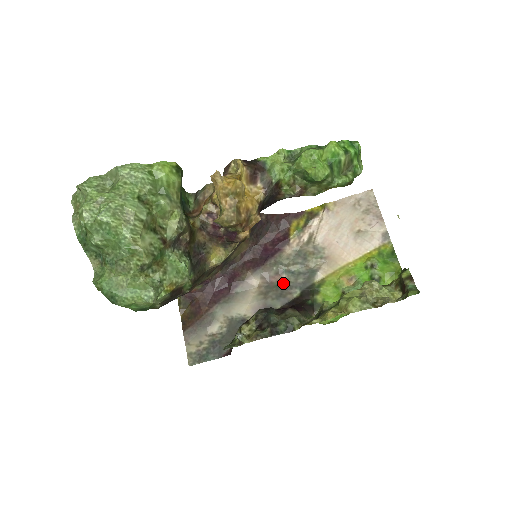
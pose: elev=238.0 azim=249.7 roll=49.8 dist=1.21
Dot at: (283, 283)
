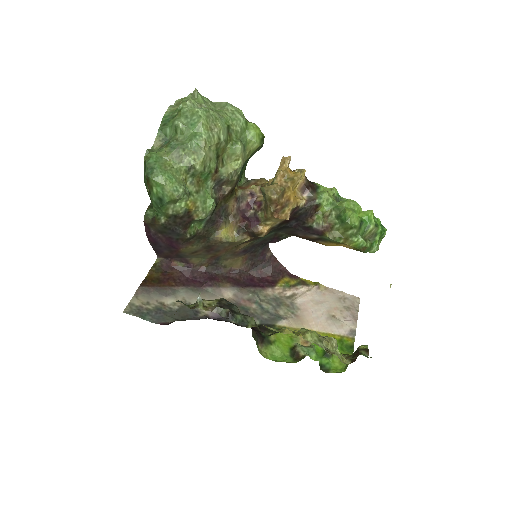
Dot at: (250, 309)
